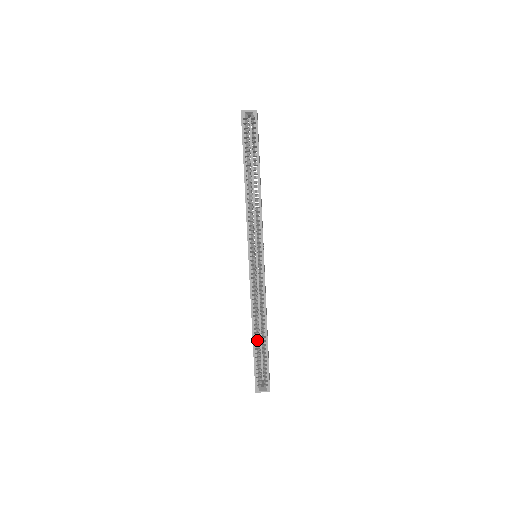
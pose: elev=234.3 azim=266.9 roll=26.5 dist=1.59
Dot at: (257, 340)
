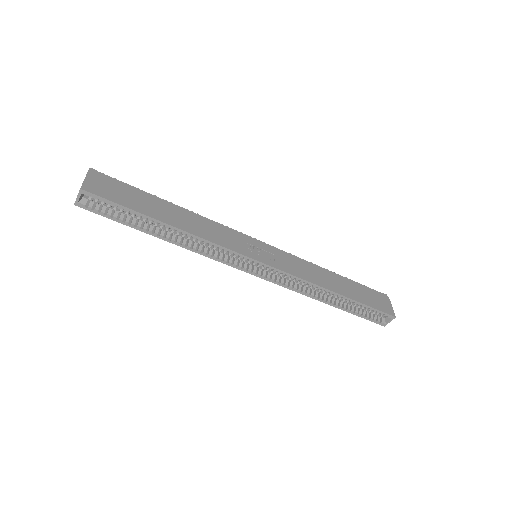
Dot at: (339, 301)
